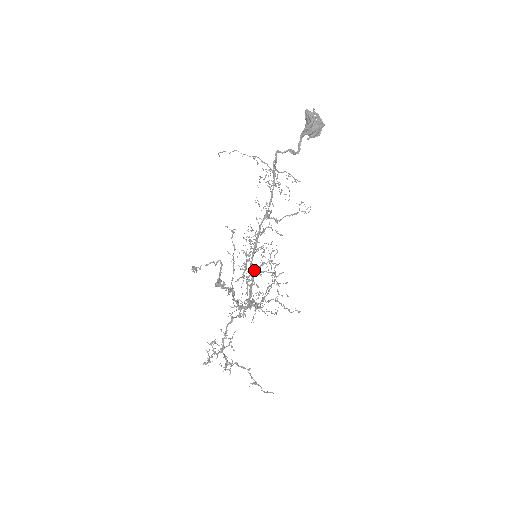
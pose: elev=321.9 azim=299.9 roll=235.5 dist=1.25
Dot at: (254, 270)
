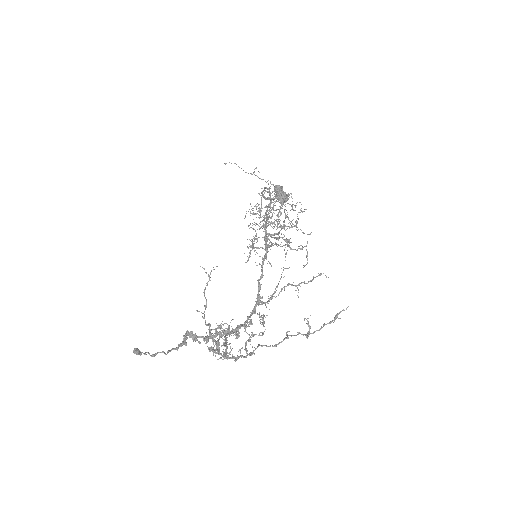
Dot at: (274, 223)
